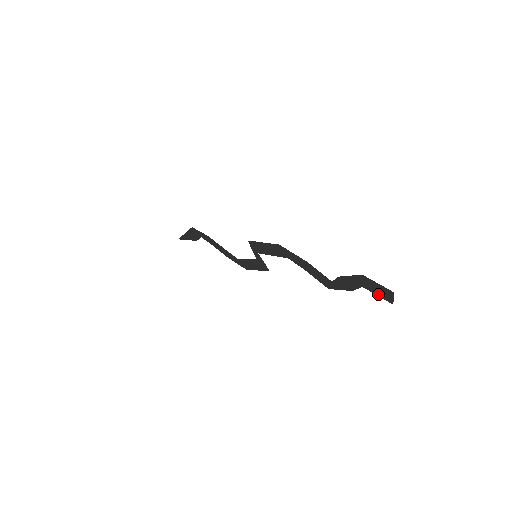
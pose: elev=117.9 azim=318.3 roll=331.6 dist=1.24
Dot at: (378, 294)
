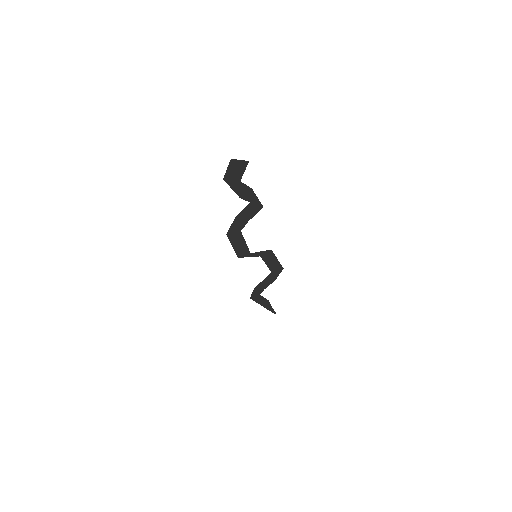
Dot at: (242, 171)
